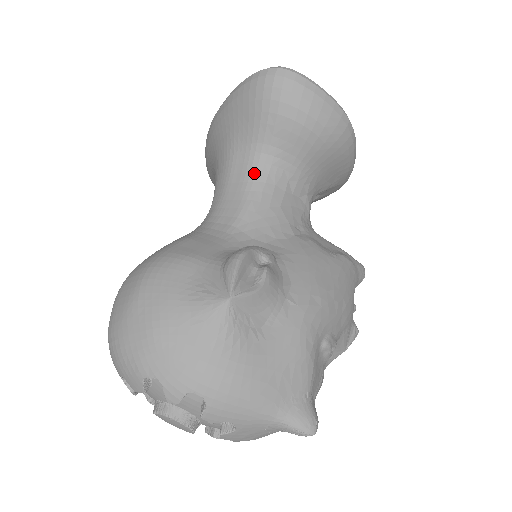
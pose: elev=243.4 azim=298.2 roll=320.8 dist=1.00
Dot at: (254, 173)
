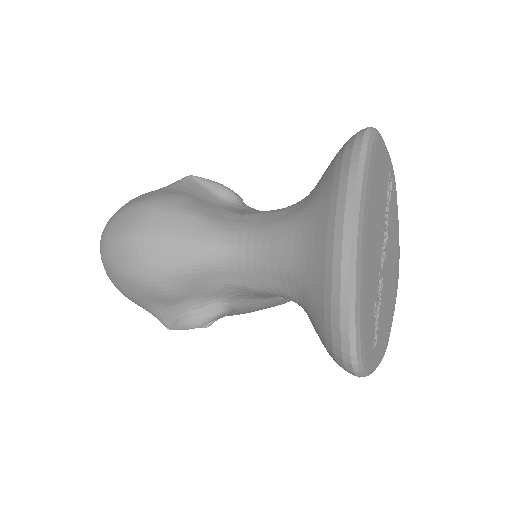
Dot at: (286, 296)
